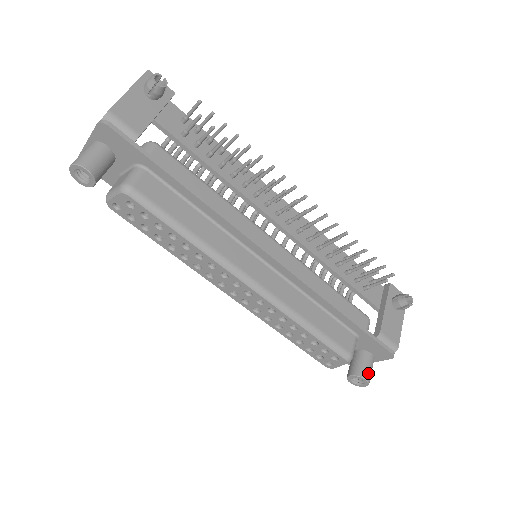
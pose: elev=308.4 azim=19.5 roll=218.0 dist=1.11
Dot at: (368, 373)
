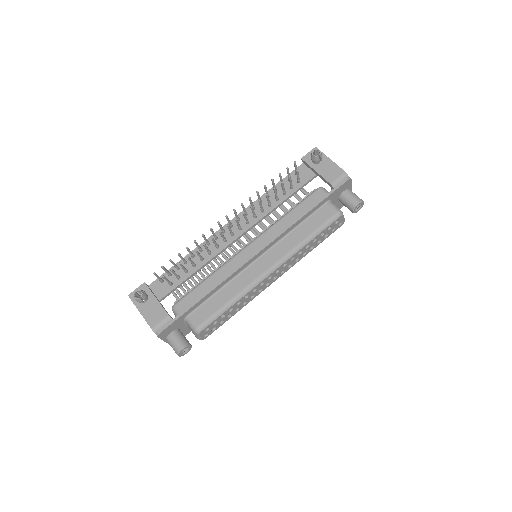
Dot at: (355, 200)
